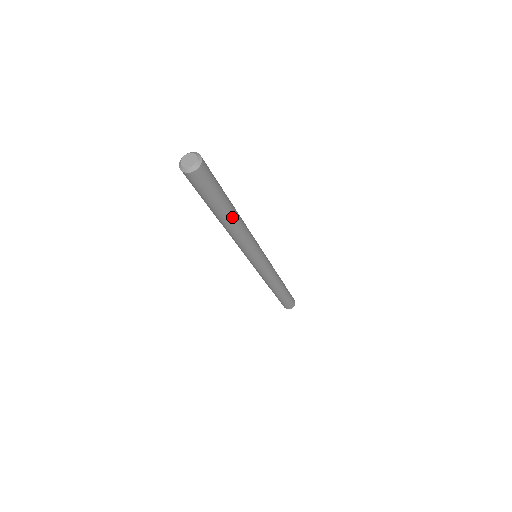
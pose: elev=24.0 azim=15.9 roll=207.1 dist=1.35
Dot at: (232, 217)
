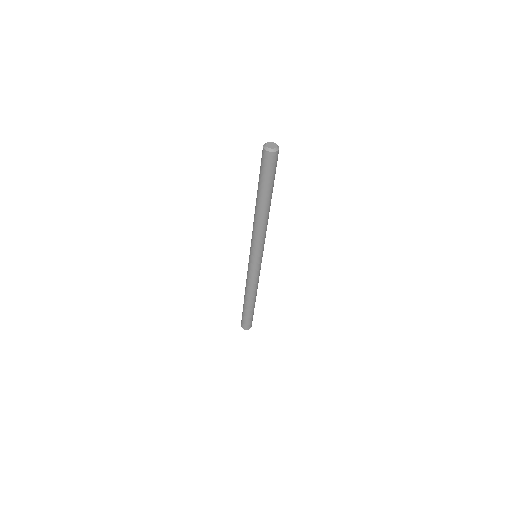
Dot at: (266, 206)
